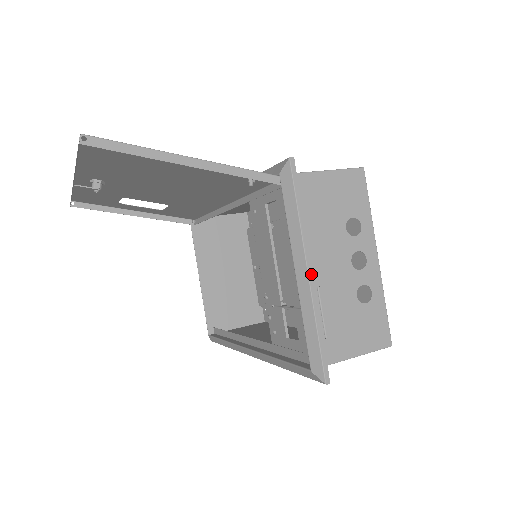
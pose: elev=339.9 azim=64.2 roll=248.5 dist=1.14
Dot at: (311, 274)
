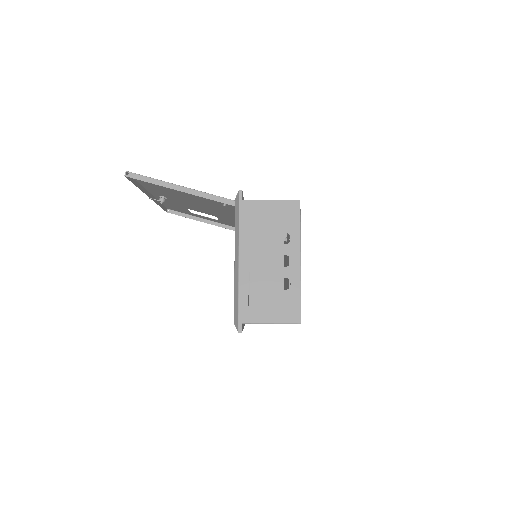
Dot at: (241, 262)
